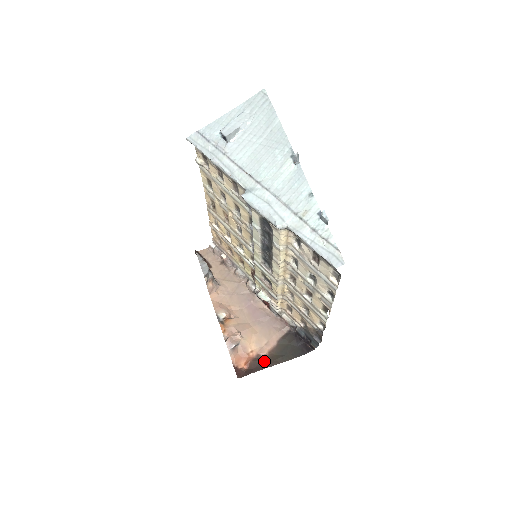
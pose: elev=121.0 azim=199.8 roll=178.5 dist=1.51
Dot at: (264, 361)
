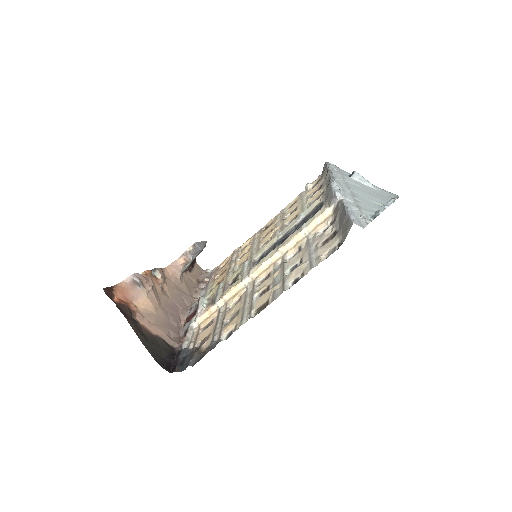
Dot at: (133, 318)
